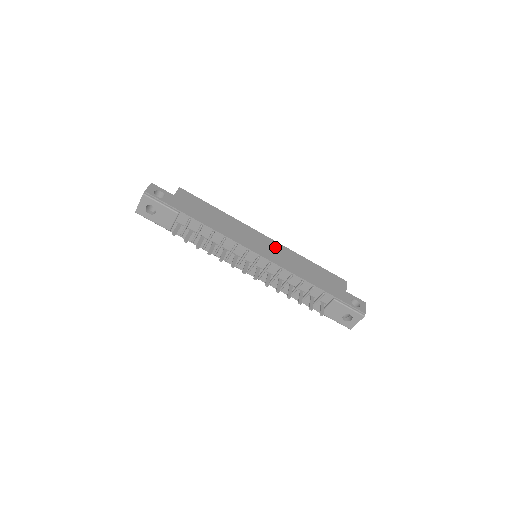
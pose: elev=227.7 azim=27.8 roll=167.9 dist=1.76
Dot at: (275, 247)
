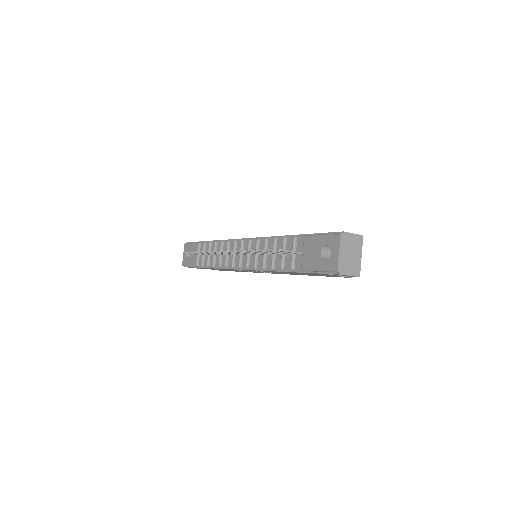
Dot at: occluded
